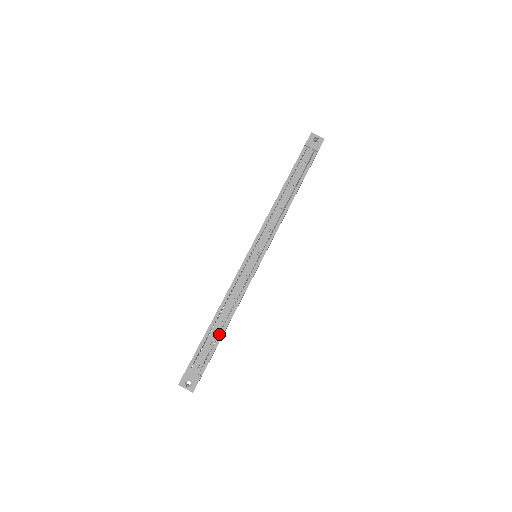
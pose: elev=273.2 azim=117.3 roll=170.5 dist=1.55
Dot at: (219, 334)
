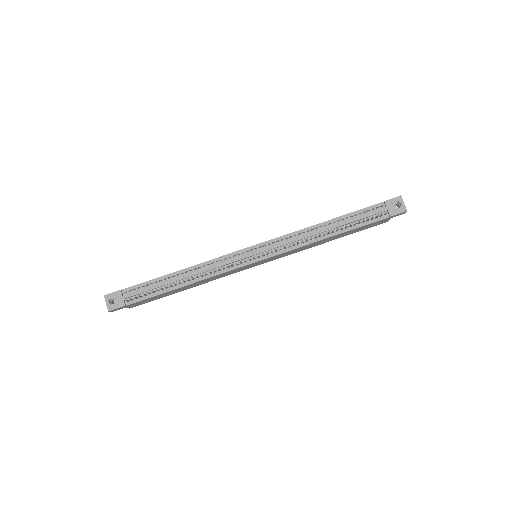
Dot at: (166, 287)
